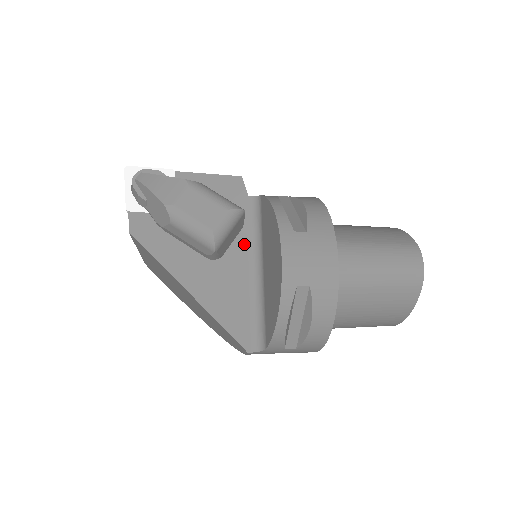
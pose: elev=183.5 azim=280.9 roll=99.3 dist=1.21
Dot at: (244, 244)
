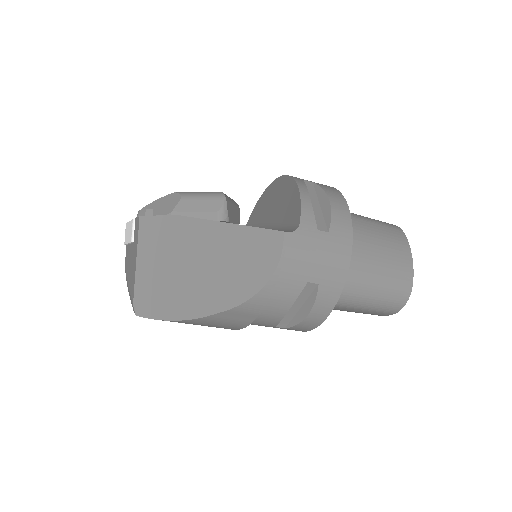
Dot at: occluded
